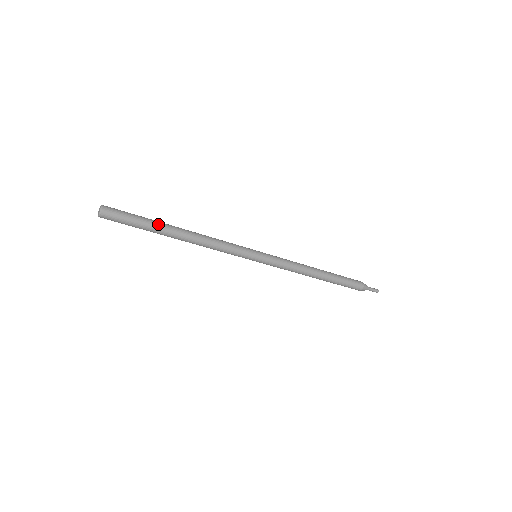
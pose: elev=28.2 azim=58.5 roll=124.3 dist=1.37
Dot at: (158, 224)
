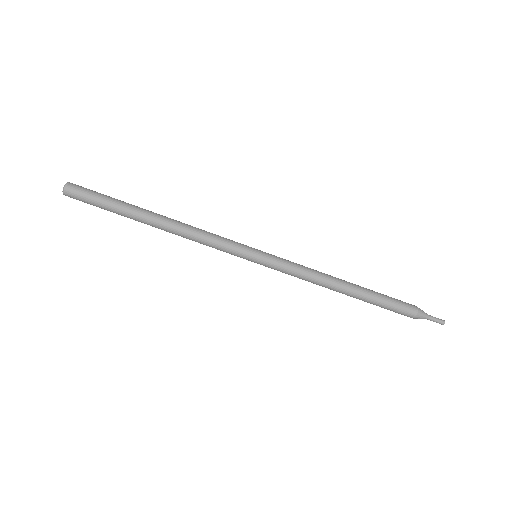
Dot at: (131, 204)
